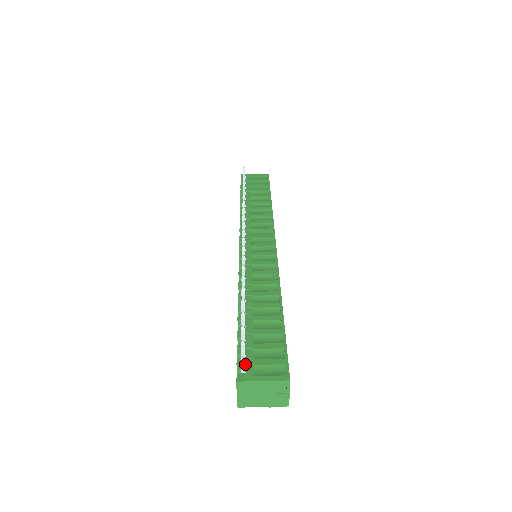
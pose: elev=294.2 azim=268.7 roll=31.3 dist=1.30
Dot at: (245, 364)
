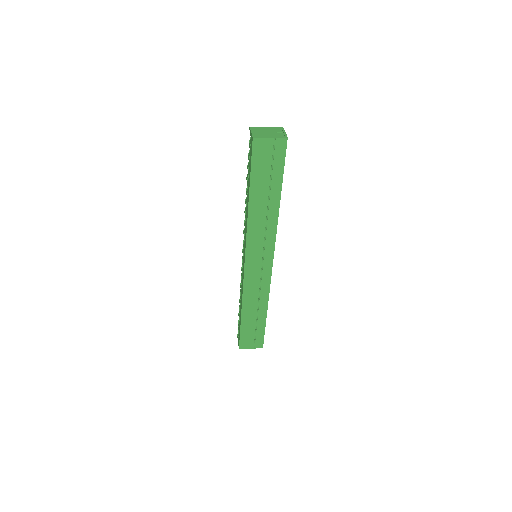
Dot at: occluded
